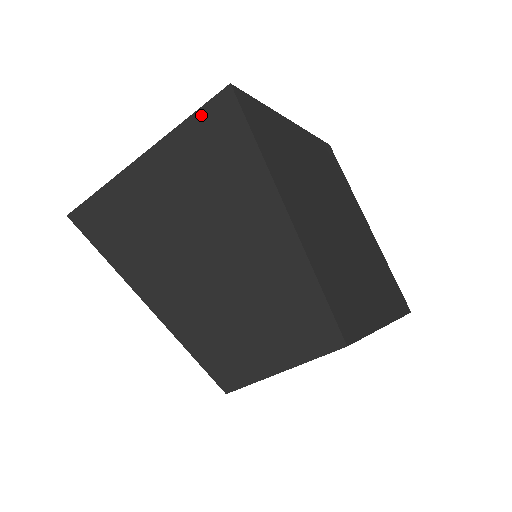
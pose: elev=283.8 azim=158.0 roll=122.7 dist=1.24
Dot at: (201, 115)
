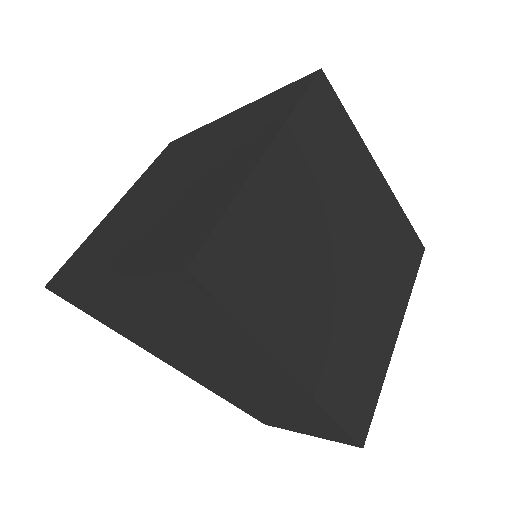
Dot at: (160, 280)
